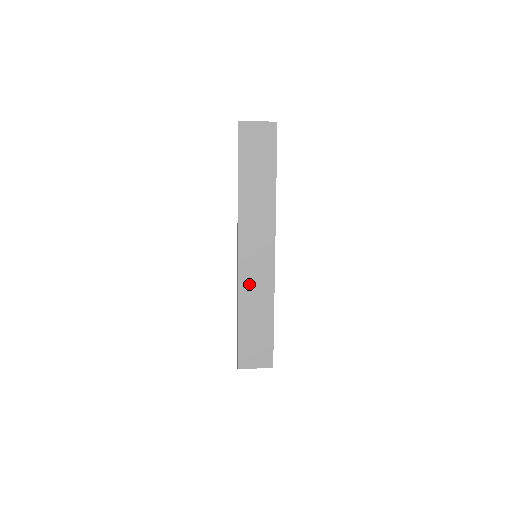
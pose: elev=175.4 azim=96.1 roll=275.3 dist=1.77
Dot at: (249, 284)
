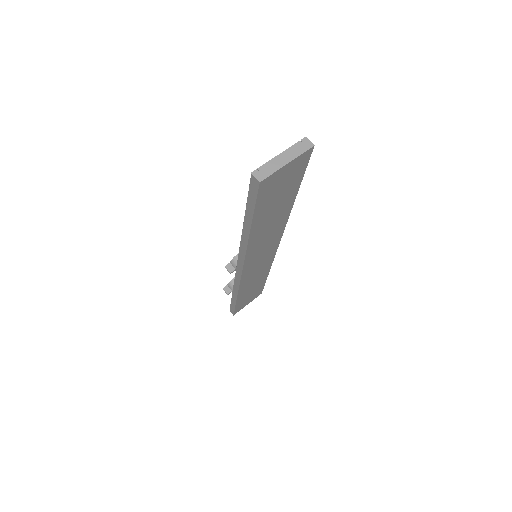
Dot at: (250, 278)
